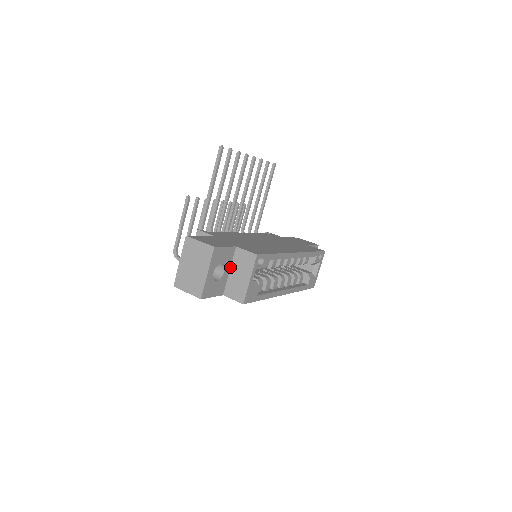
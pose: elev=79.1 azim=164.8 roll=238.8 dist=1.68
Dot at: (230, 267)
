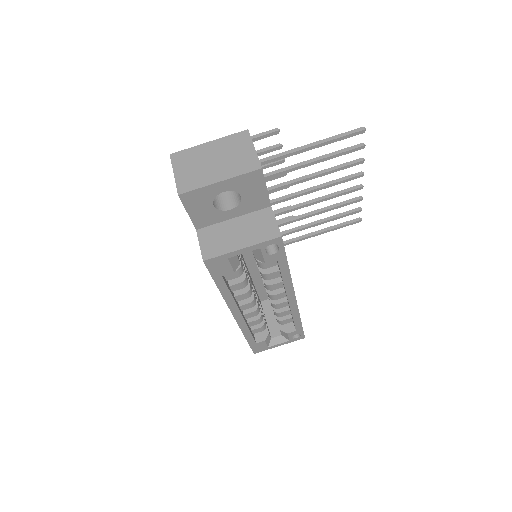
Dot at: (239, 215)
